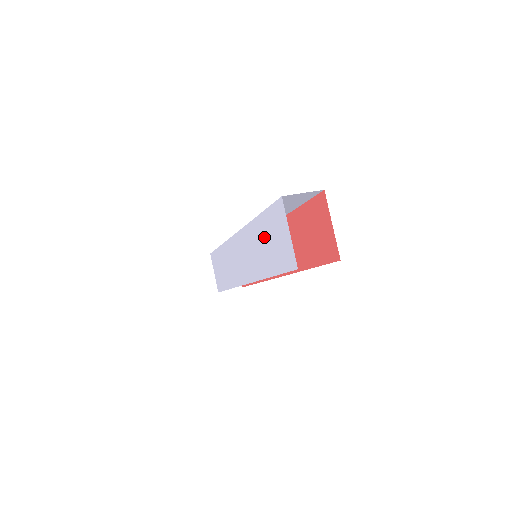
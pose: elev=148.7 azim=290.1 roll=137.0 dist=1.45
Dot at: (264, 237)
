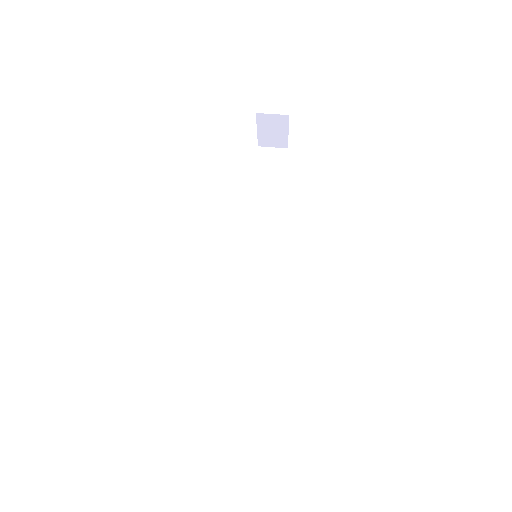
Dot at: occluded
